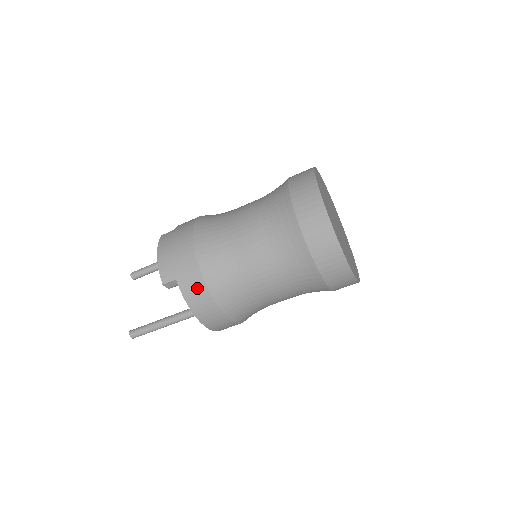
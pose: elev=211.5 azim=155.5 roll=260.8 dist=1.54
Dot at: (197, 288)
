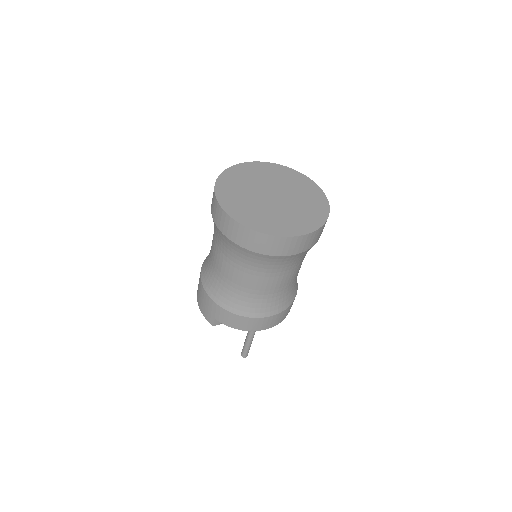
Dot at: (227, 317)
